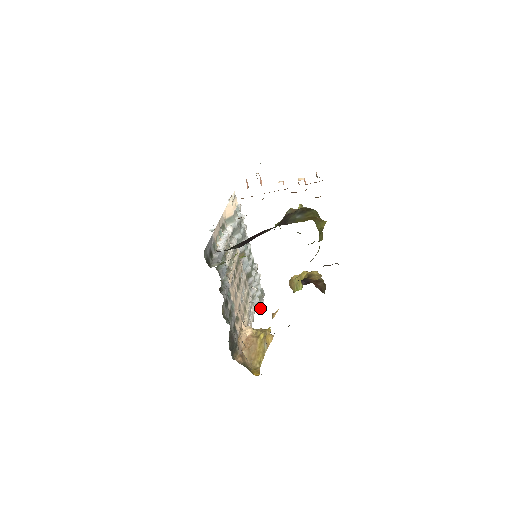
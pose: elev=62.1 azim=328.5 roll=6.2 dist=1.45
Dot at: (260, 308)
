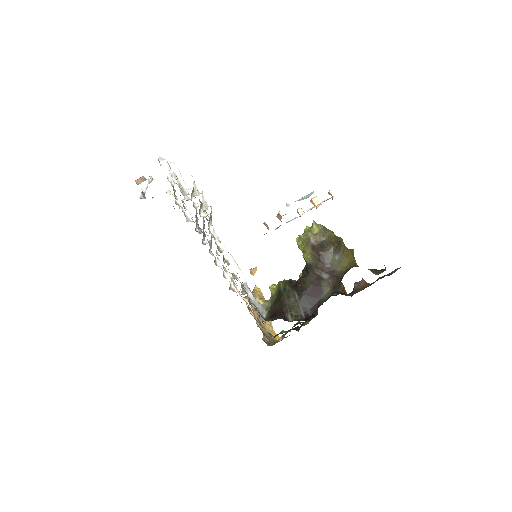
Dot at: occluded
